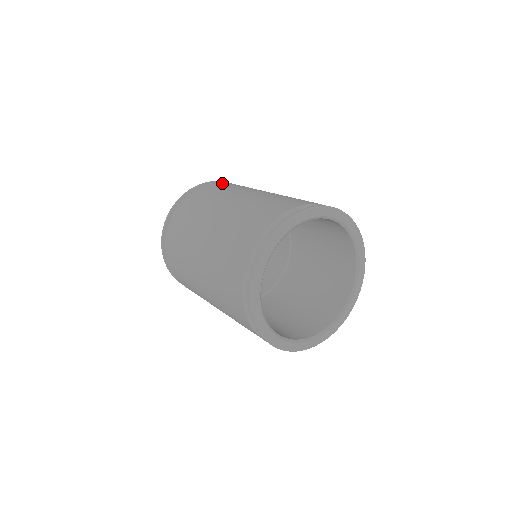
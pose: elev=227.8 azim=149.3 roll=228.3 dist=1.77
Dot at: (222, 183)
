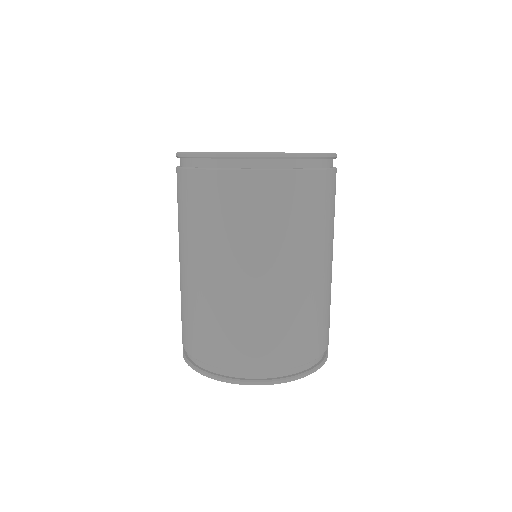
Dot at: (195, 183)
